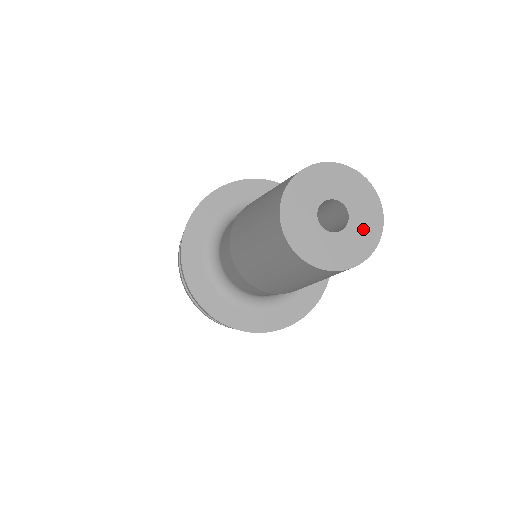
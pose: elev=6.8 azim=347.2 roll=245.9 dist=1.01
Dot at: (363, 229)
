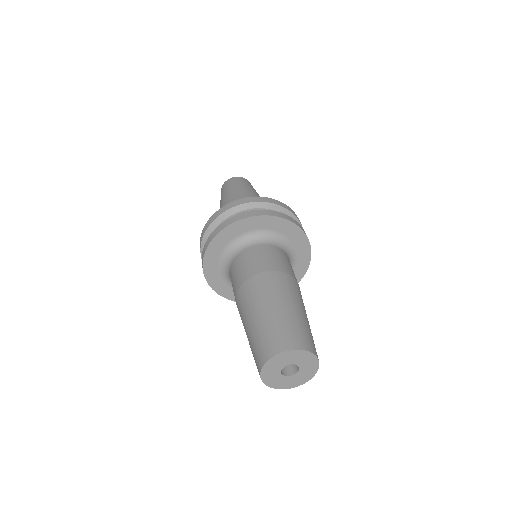
Dot at: (308, 366)
